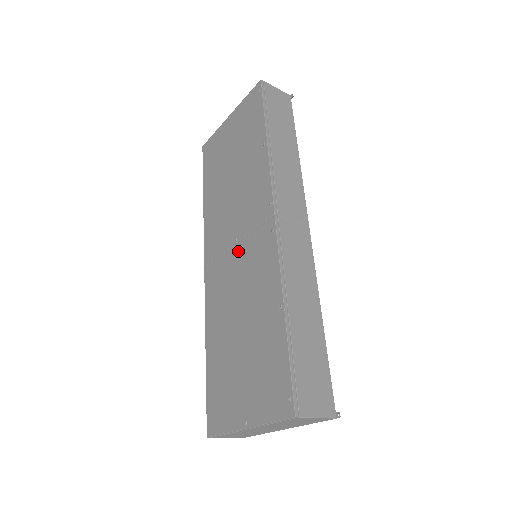
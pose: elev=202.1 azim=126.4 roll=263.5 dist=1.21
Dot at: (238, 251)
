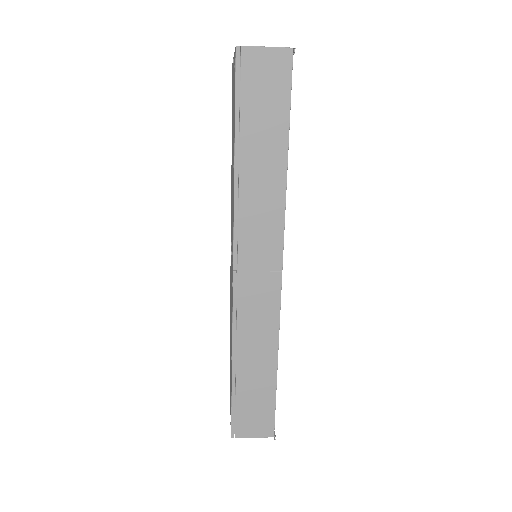
Dot at: occluded
